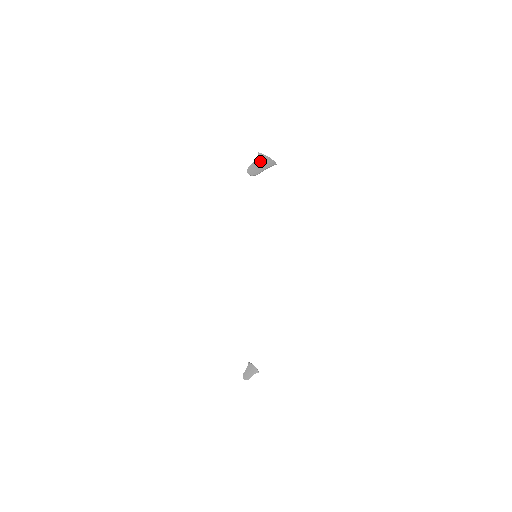
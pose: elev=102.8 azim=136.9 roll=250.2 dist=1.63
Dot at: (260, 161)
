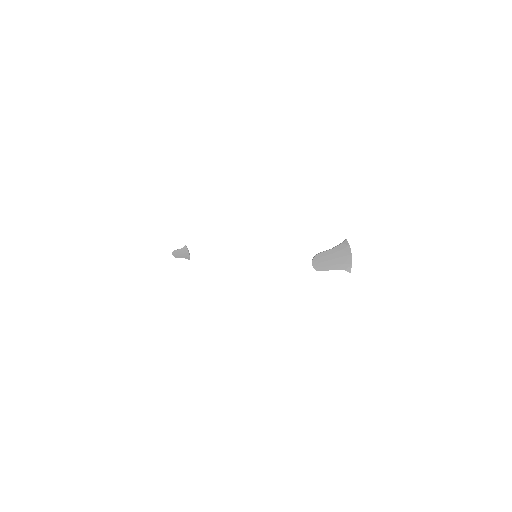
Dot at: (338, 253)
